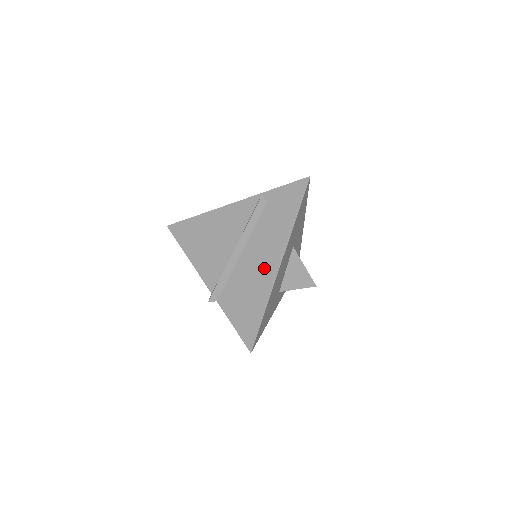
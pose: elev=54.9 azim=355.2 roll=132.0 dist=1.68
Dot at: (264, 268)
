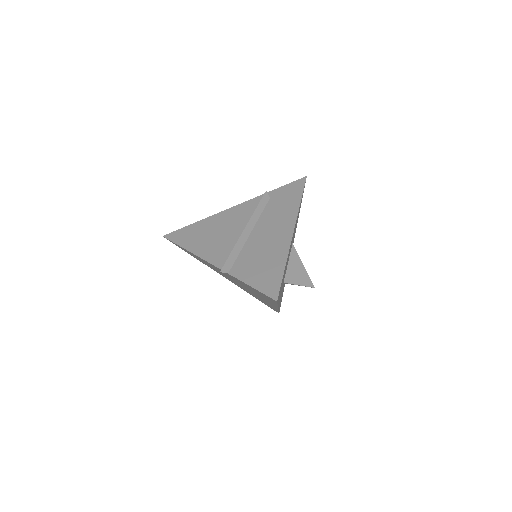
Dot at: (277, 237)
